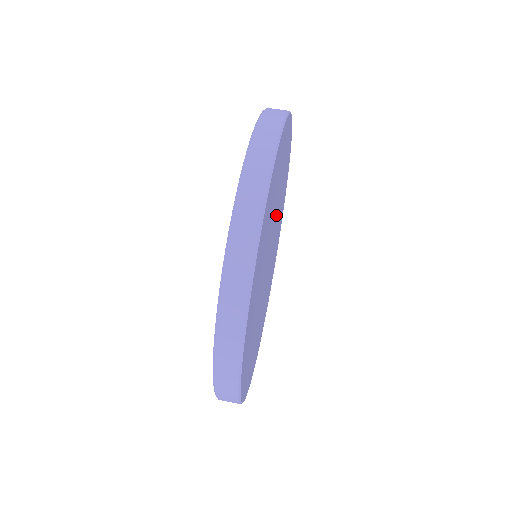
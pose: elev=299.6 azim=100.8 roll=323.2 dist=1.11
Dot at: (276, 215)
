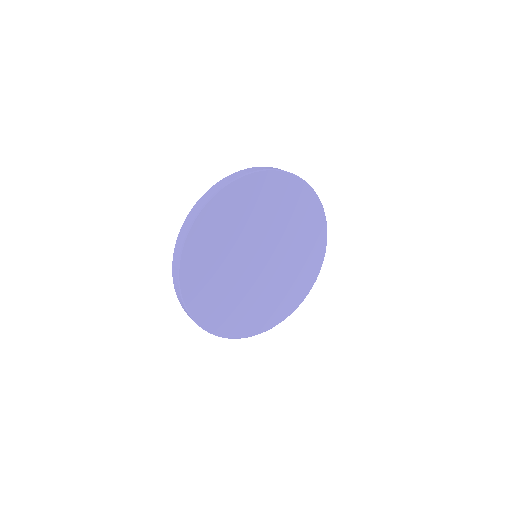
Dot at: (275, 235)
